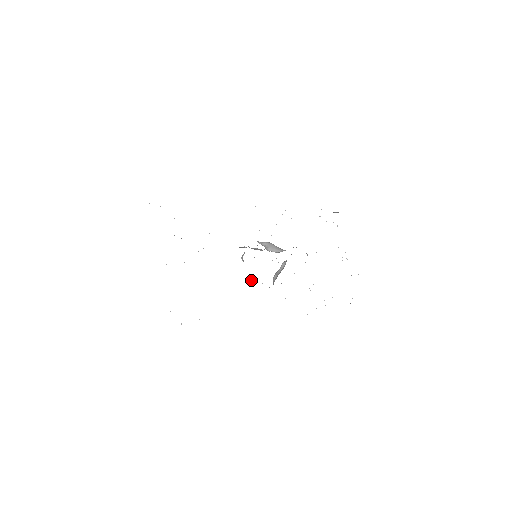
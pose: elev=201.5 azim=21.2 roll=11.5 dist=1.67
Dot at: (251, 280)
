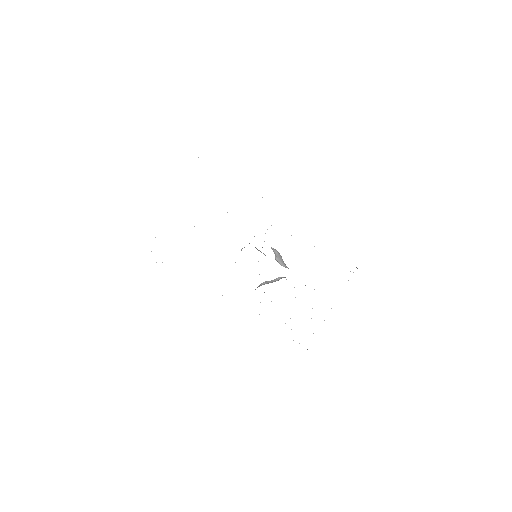
Dot at: occluded
